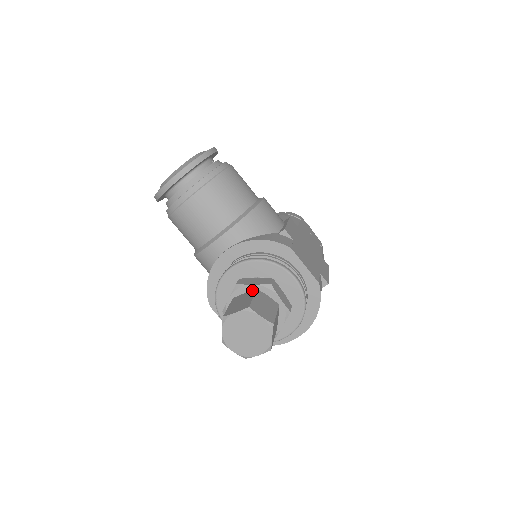
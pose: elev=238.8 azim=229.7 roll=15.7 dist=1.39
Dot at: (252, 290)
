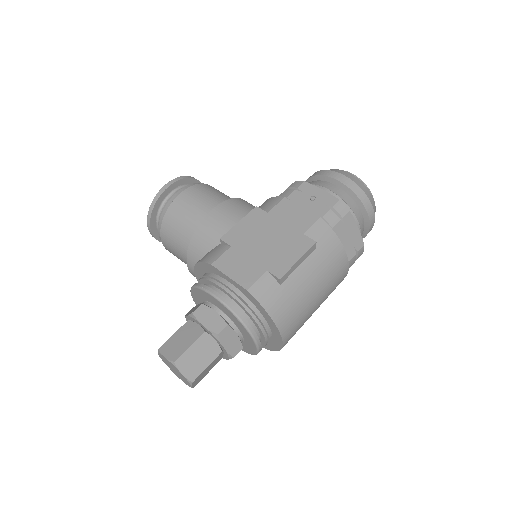
Dot at: (189, 321)
